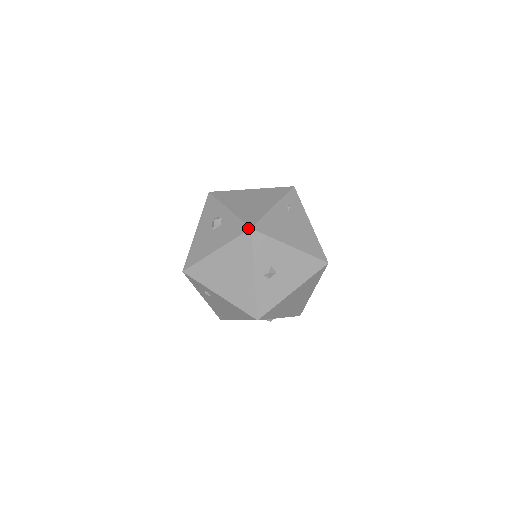
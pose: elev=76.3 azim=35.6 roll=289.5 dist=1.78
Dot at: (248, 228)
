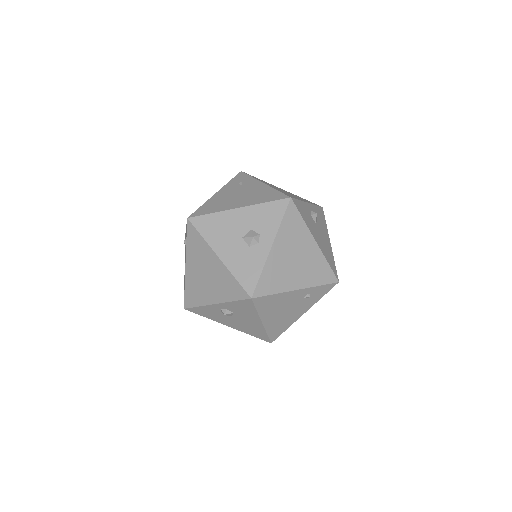
Dot at: (251, 294)
